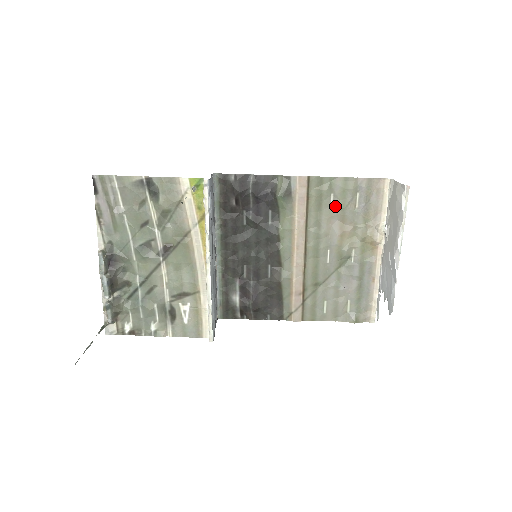
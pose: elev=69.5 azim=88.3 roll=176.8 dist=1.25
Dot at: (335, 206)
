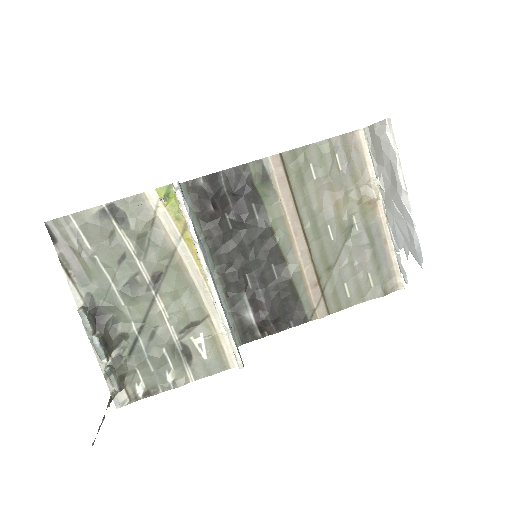
Dot at: (318, 176)
